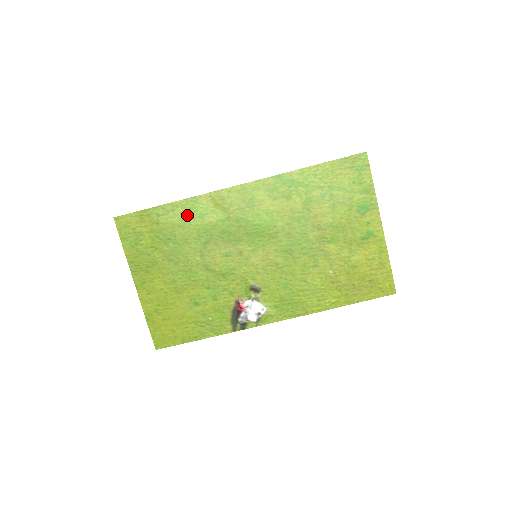
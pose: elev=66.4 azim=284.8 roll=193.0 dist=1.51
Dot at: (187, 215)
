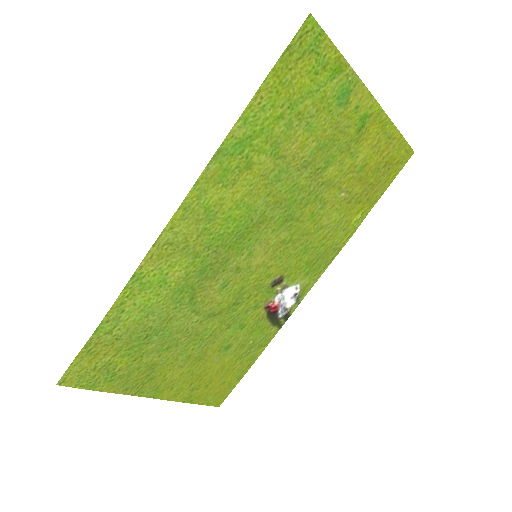
Dot at: (144, 299)
